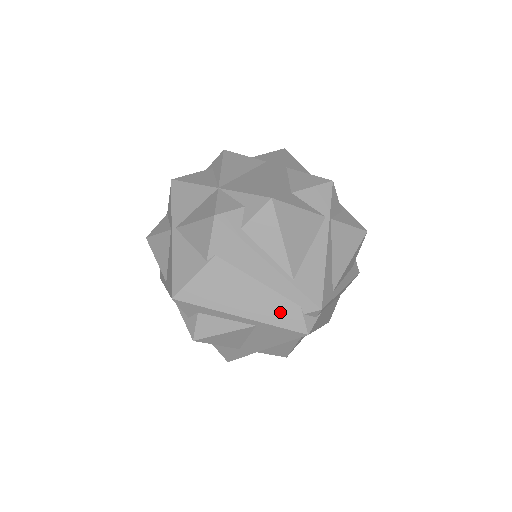
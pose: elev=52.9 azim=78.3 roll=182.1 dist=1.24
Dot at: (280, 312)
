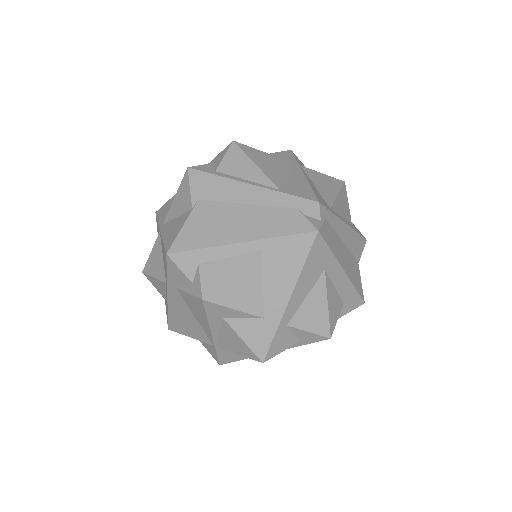
Dot at: (279, 222)
